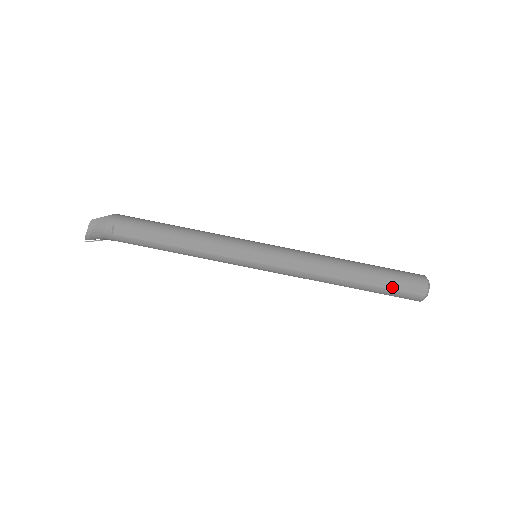
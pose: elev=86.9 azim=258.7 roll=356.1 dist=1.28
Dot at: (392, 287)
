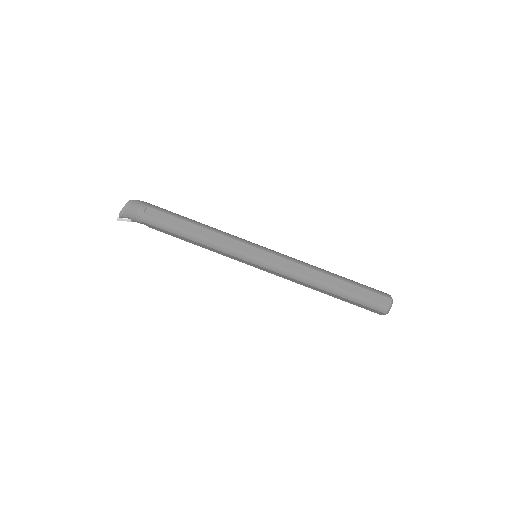
Dot at: (364, 295)
